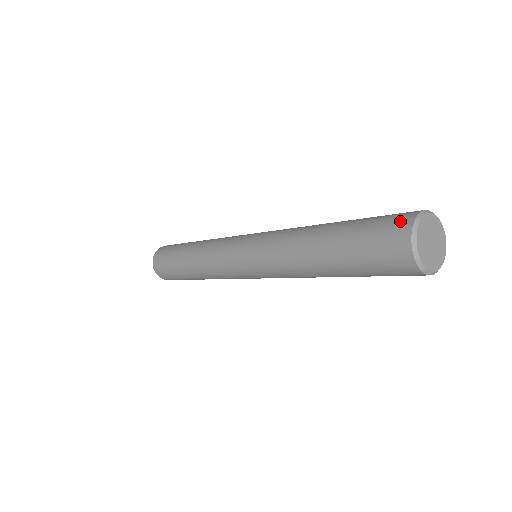
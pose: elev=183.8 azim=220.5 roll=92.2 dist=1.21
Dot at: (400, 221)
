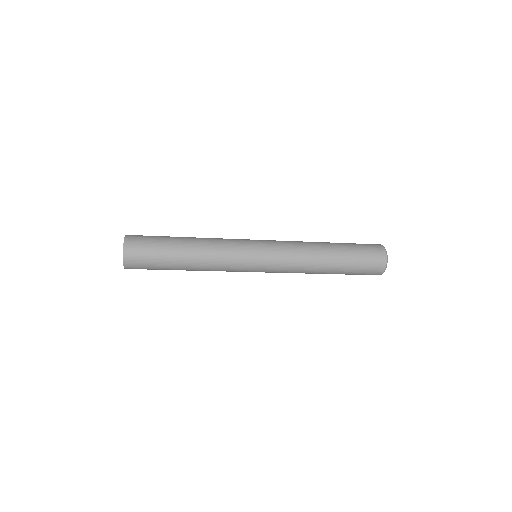
Dot at: (376, 245)
